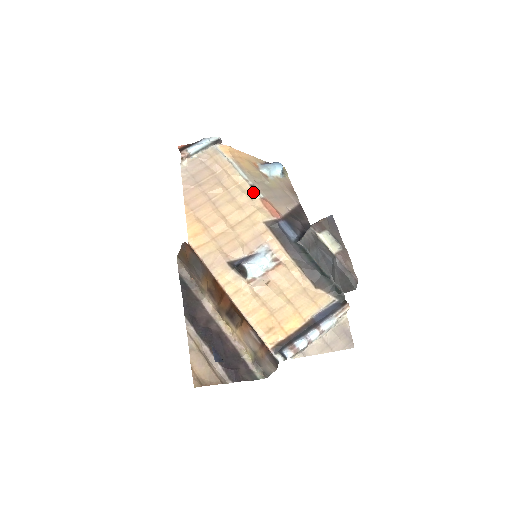
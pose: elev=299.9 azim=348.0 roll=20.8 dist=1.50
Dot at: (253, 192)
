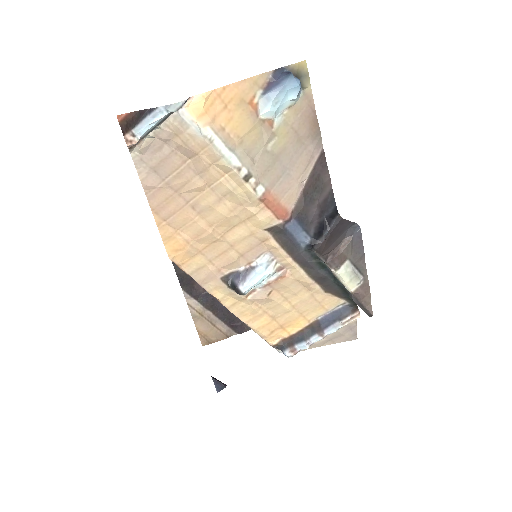
Dot at: (248, 190)
